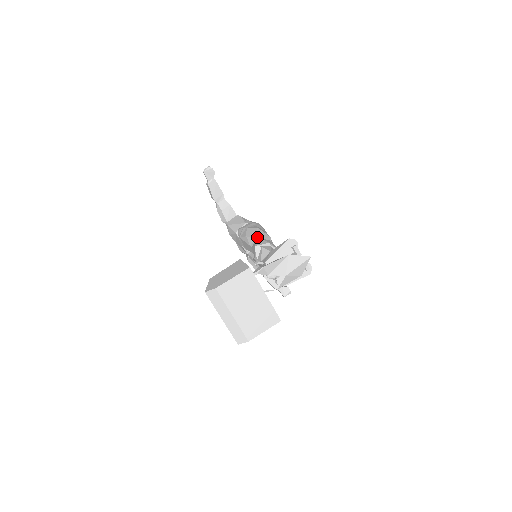
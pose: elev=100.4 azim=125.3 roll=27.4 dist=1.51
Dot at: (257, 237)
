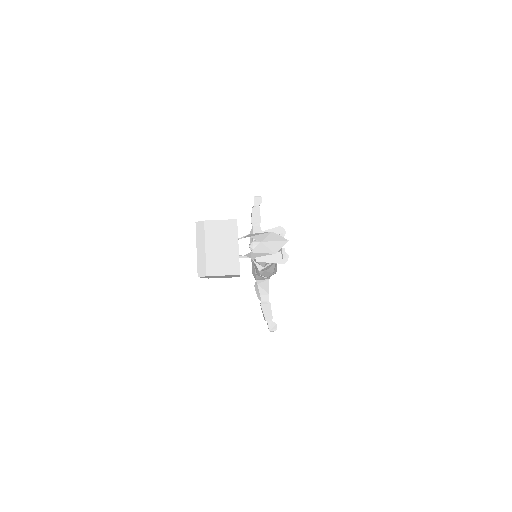
Dot at: occluded
